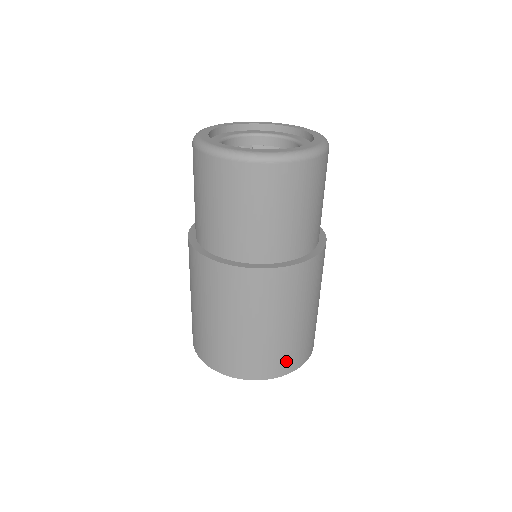
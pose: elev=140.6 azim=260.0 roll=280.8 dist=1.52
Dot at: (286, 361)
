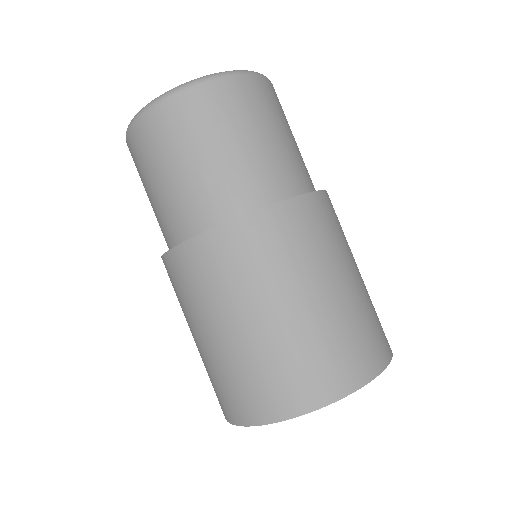
Dot at: (379, 338)
